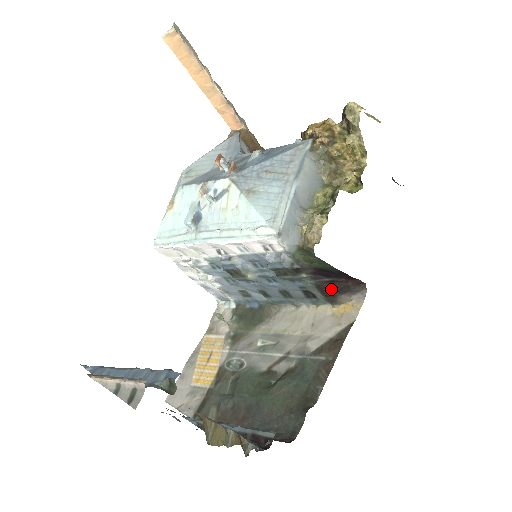
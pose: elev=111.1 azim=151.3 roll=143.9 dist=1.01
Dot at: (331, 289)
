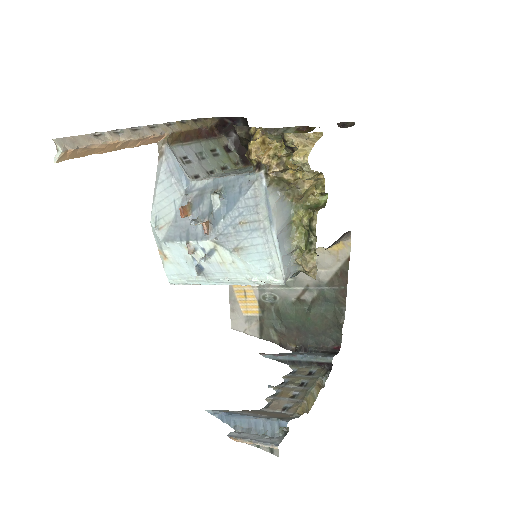
Dot at: occluded
